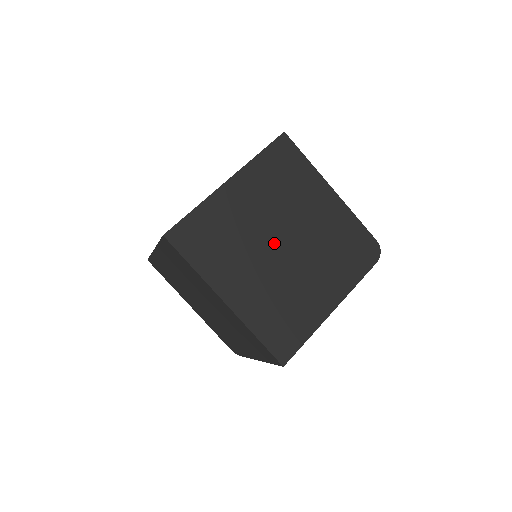
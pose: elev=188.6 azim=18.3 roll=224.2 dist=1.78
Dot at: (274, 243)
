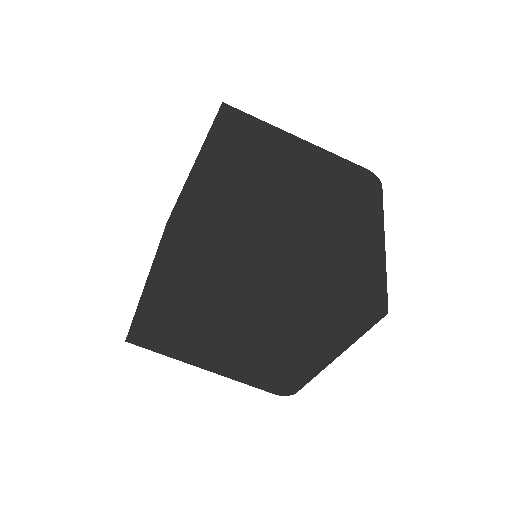
Dot at: (286, 196)
